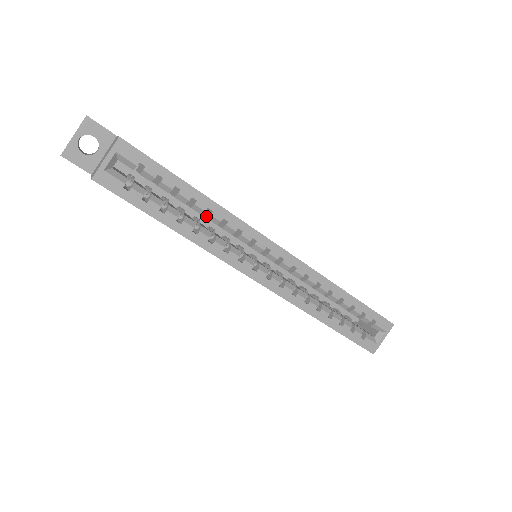
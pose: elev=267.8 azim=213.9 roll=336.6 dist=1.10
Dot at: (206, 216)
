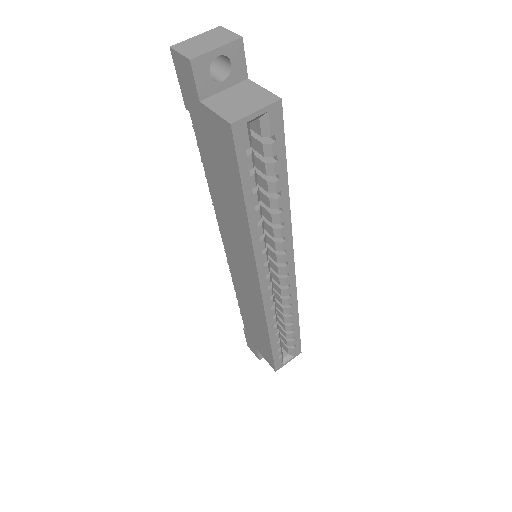
Dot at: (270, 211)
